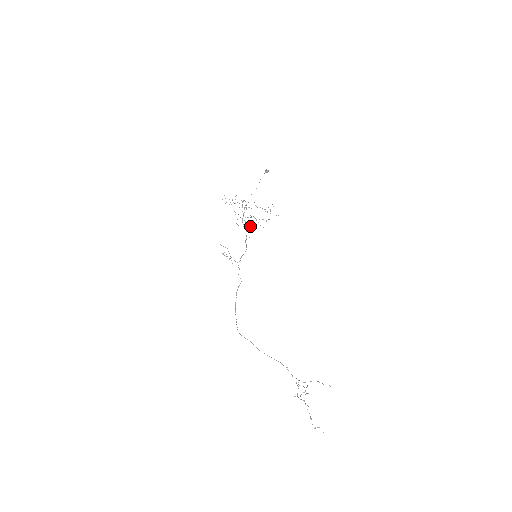
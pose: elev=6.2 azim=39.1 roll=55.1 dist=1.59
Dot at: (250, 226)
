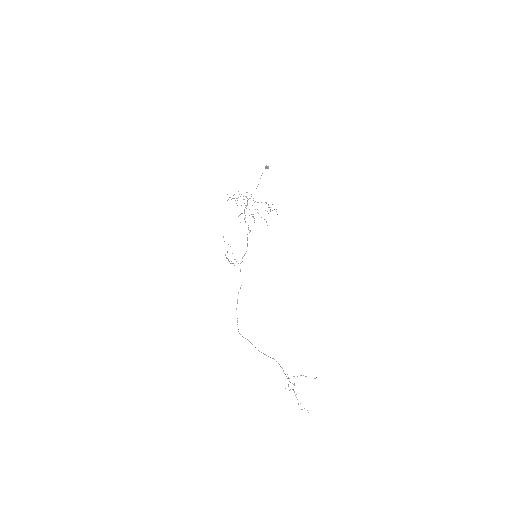
Dot at: (252, 216)
